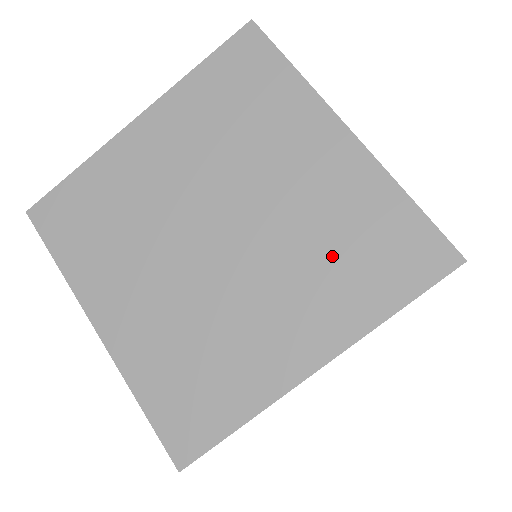
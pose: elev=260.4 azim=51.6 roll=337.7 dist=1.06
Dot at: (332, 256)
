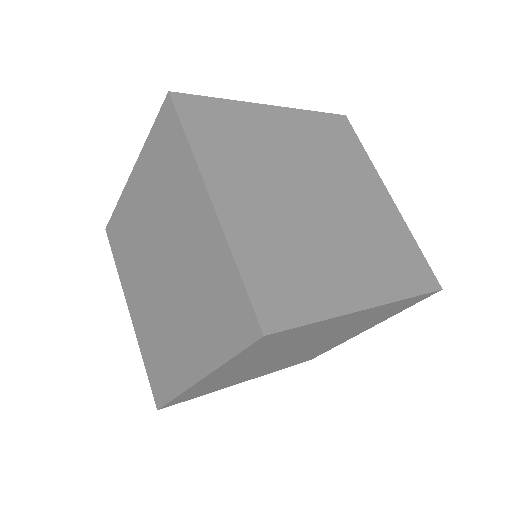
Dot at: (204, 303)
